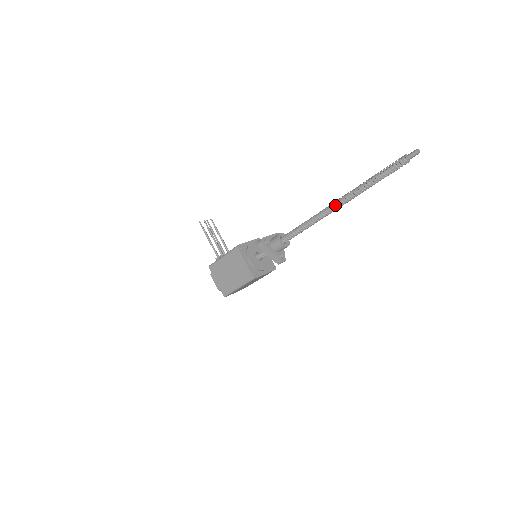
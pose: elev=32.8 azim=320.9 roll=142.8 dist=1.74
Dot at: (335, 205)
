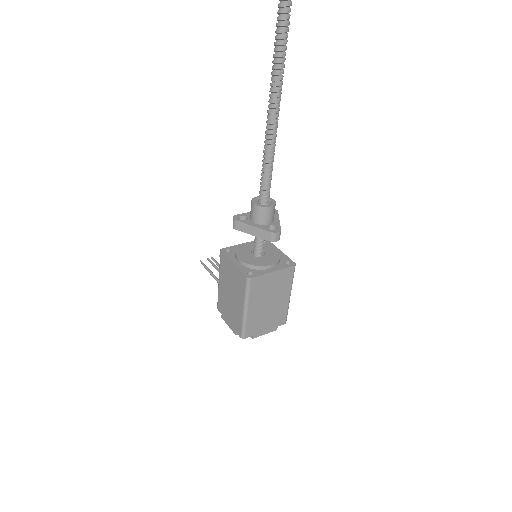
Dot at: (271, 87)
